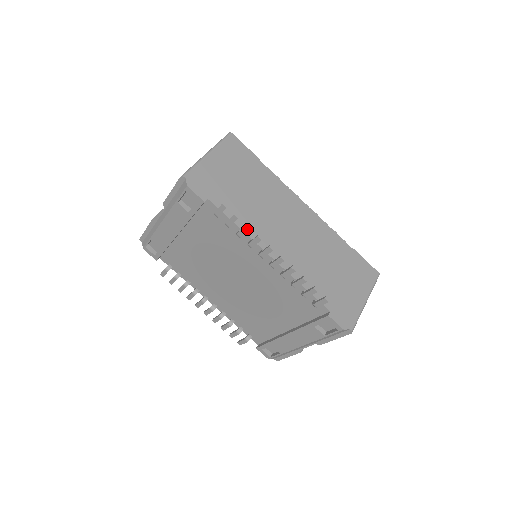
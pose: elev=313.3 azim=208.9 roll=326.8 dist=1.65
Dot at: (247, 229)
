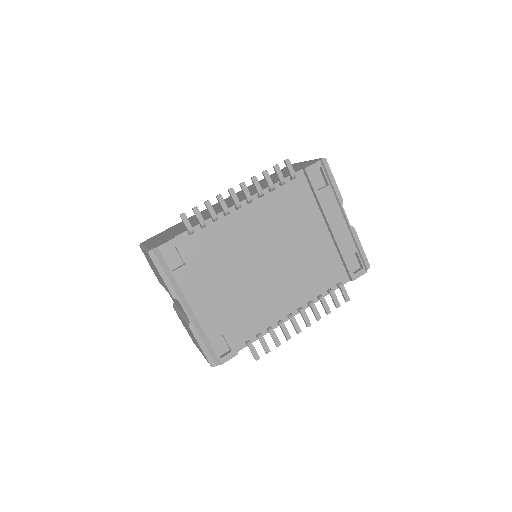
Dot at: (209, 203)
